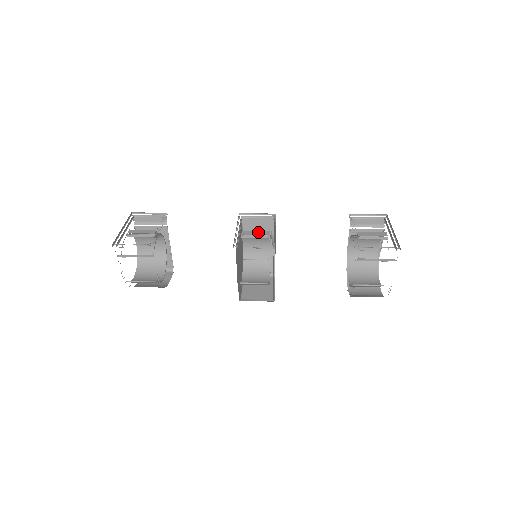
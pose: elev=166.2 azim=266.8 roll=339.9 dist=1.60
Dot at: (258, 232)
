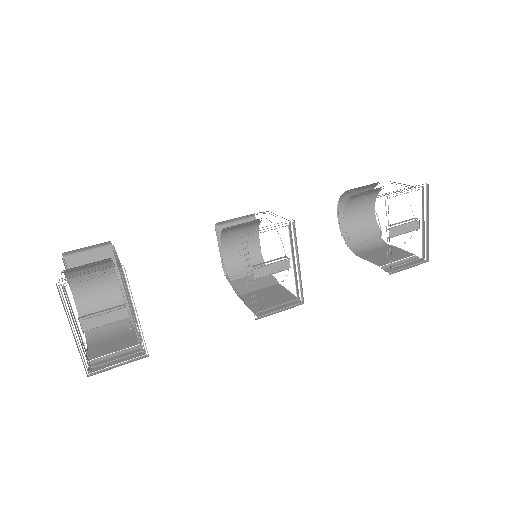
Dot at: (275, 267)
